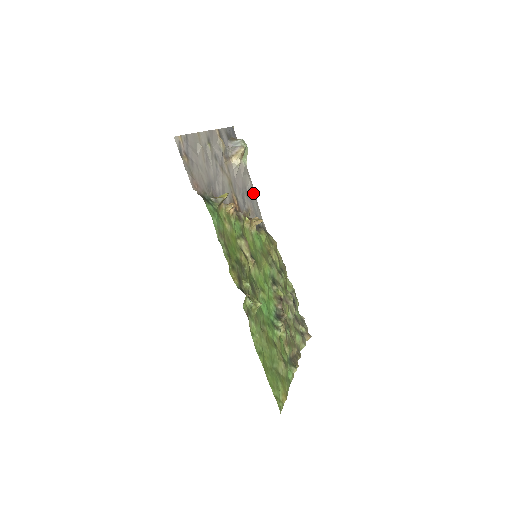
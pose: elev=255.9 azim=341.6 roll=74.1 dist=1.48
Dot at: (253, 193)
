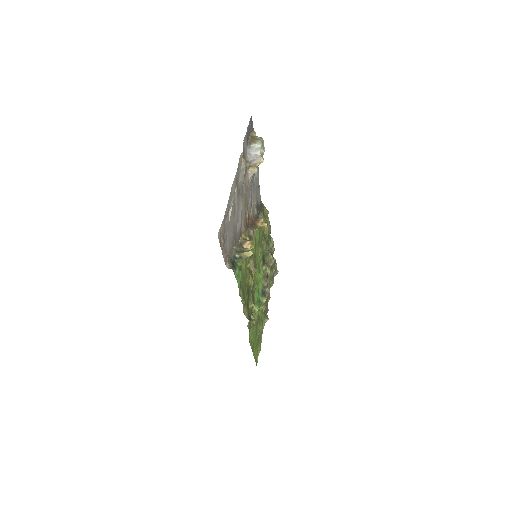
Dot at: (258, 177)
